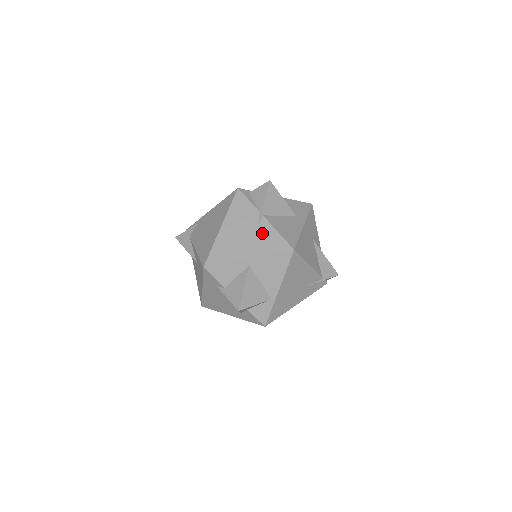
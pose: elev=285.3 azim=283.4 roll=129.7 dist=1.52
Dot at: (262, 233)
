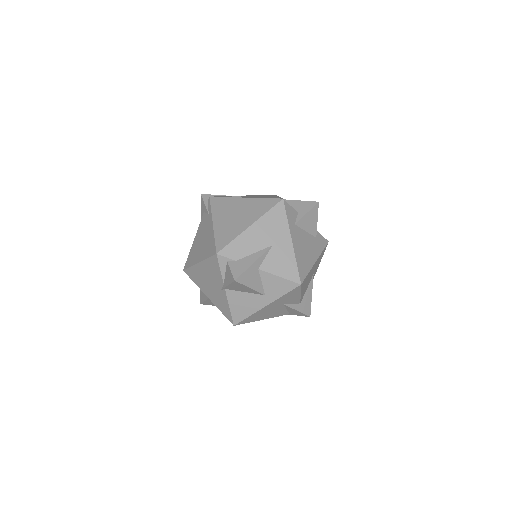
Dot at: (220, 296)
